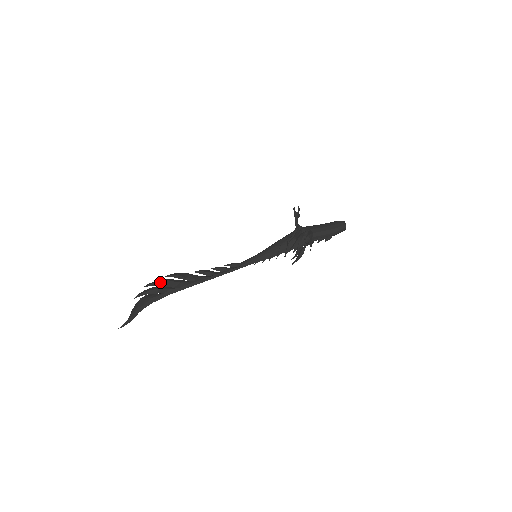
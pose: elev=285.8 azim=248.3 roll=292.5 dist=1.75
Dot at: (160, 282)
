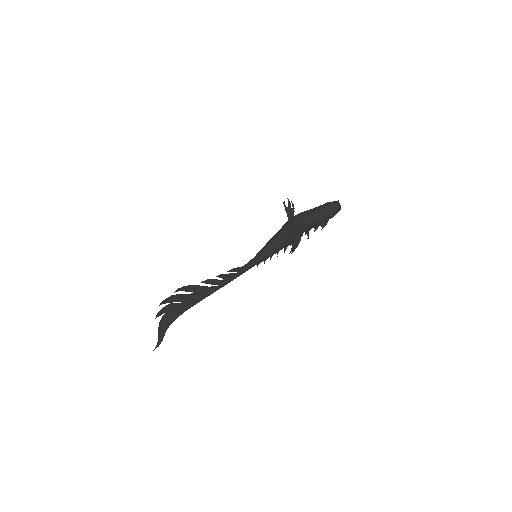
Dot at: (173, 300)
